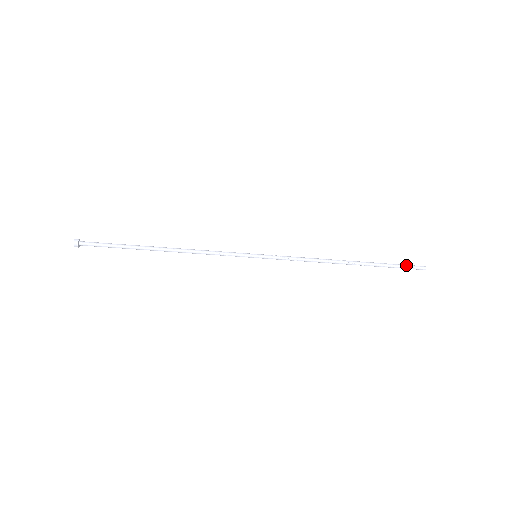
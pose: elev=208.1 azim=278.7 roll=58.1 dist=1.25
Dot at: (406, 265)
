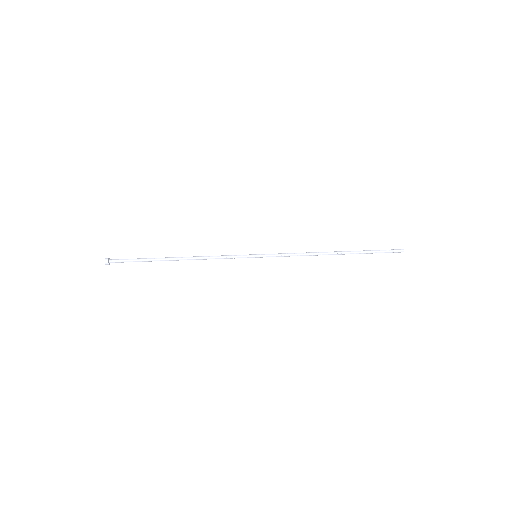
Dot at: (386, 250)
